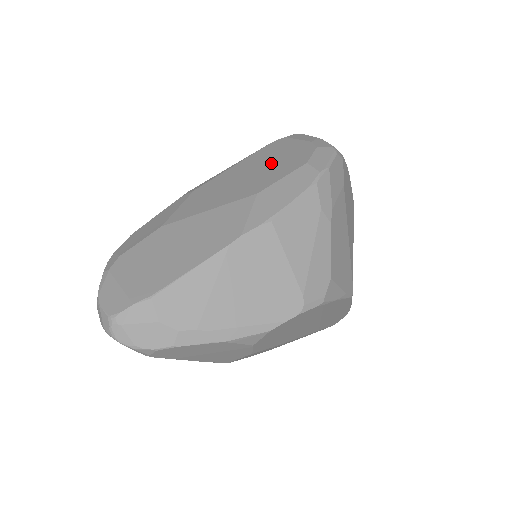
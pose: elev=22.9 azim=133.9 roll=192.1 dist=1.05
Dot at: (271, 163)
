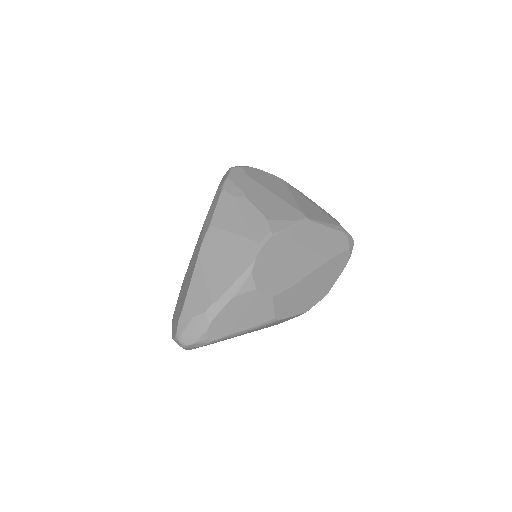
Dot at: occluded
